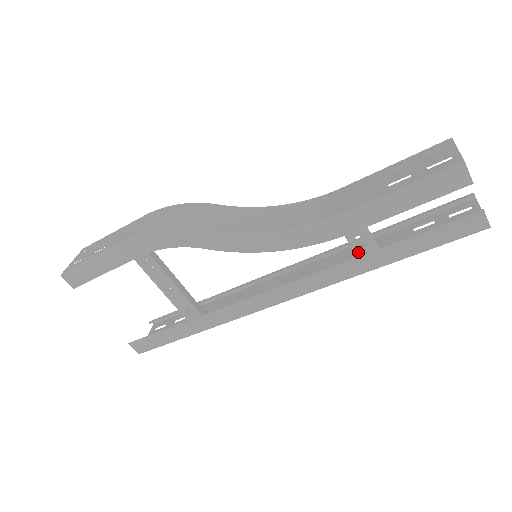
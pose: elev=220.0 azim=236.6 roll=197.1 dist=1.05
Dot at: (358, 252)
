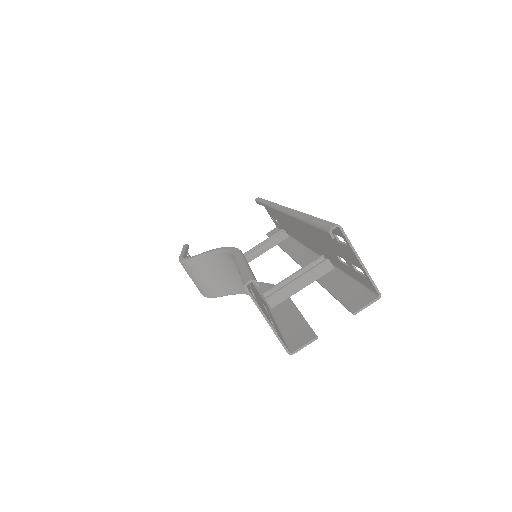
Dot at: occluded
